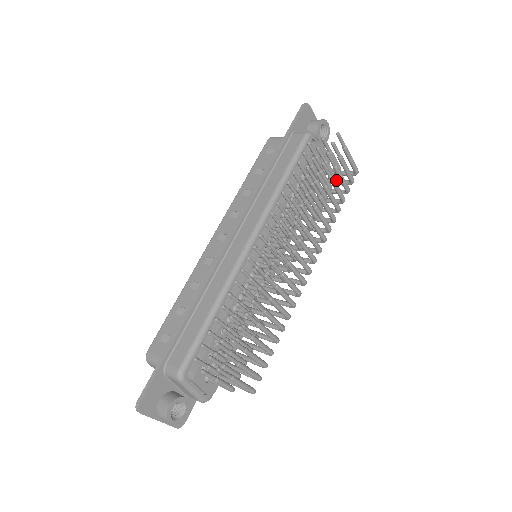
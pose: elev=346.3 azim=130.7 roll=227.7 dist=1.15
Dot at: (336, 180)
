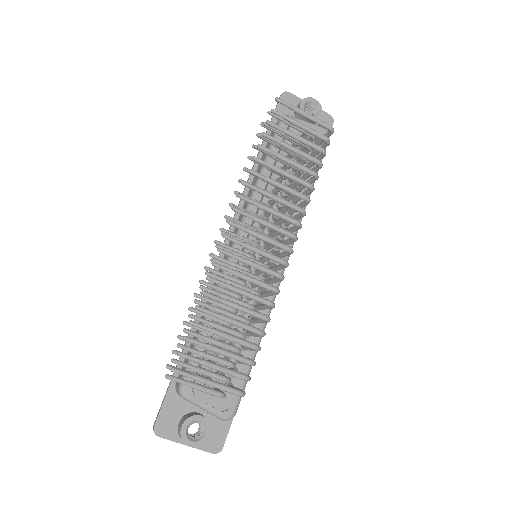
Dot at: occluded
